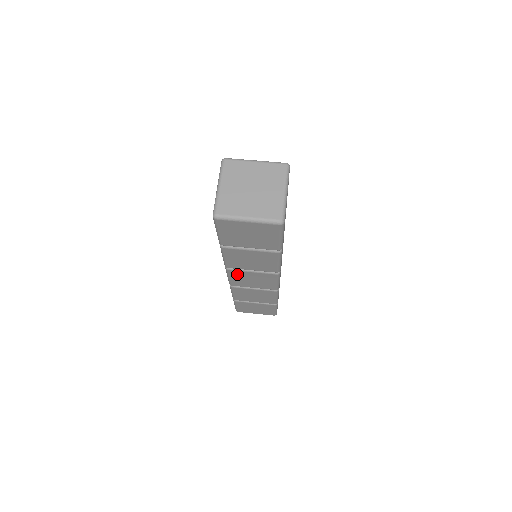
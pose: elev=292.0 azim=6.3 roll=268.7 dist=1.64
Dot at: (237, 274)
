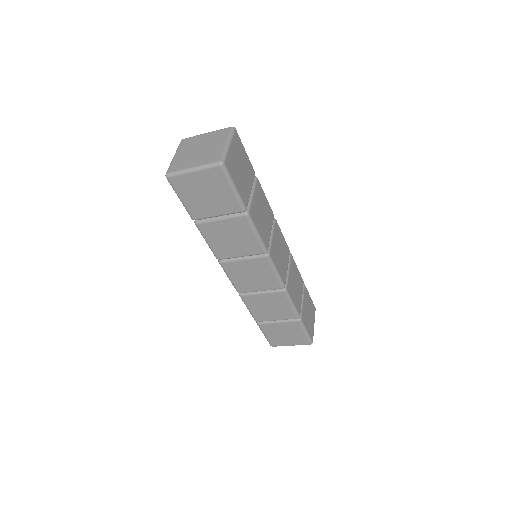
Dot at: (232, 269)
